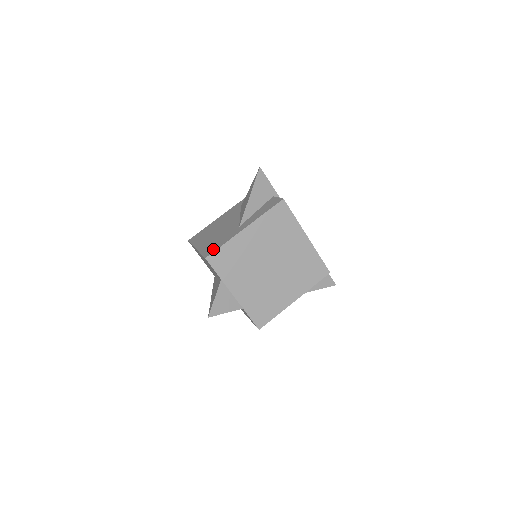
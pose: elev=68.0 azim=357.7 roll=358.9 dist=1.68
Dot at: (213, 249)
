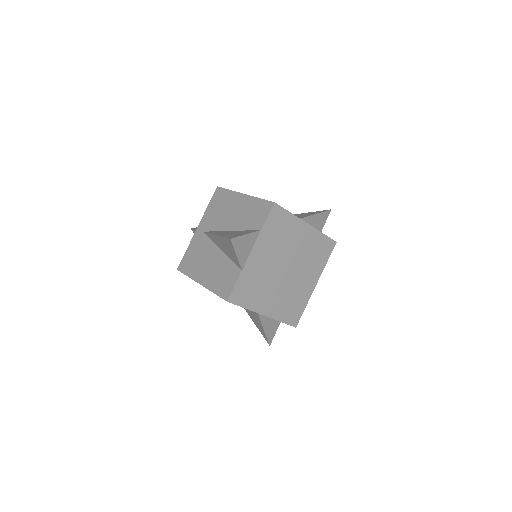
Dot at: occluded
